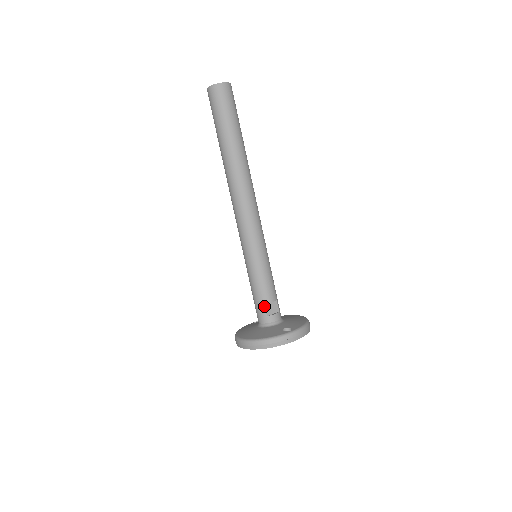
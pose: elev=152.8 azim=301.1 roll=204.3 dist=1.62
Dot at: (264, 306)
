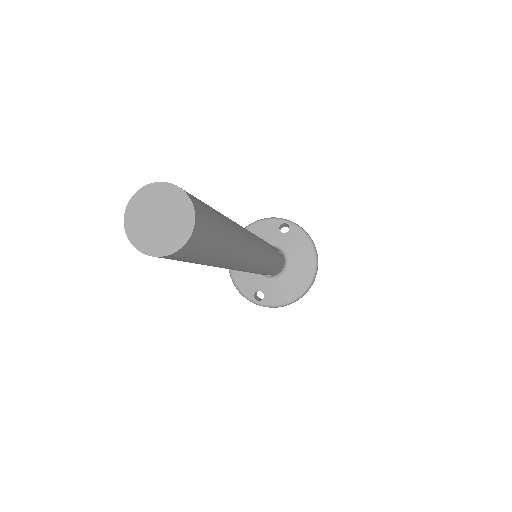
Dot at: occluded
